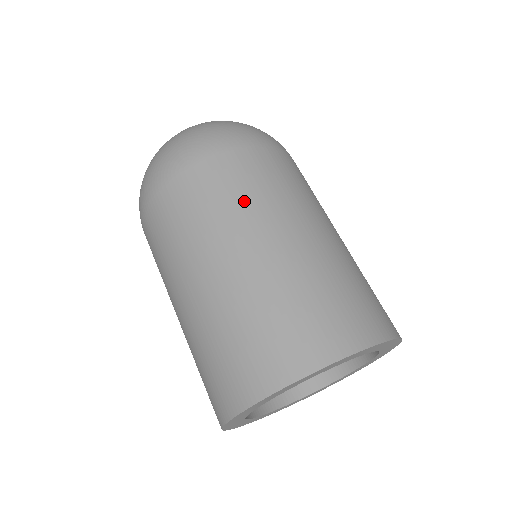
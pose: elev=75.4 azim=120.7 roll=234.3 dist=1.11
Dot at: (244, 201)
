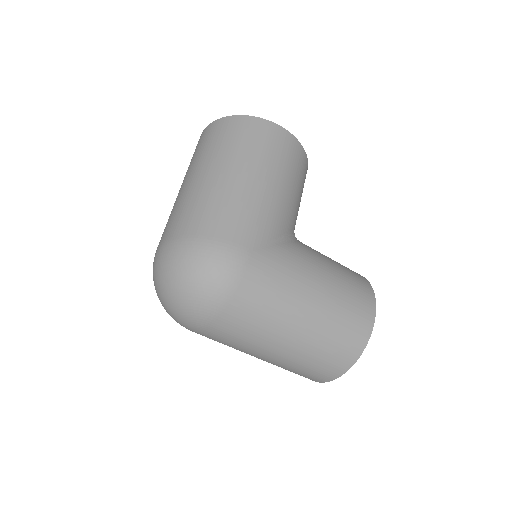
Dot at: (250, 339)
